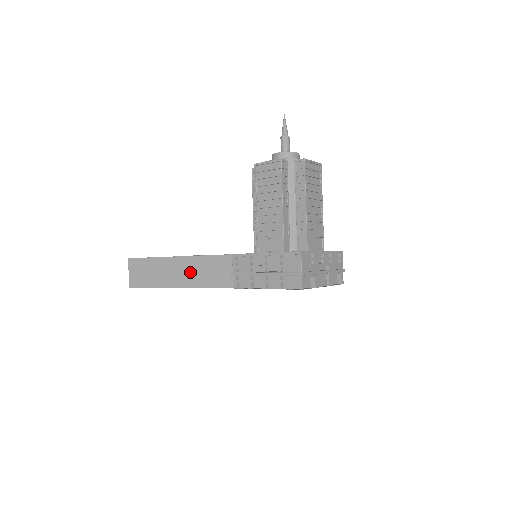
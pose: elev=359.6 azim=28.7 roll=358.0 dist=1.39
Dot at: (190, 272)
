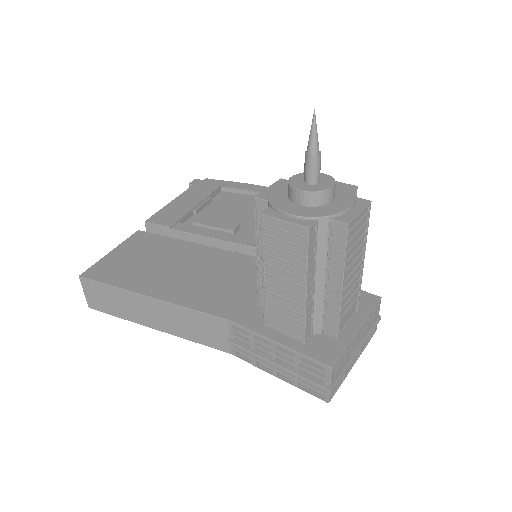
Dot at: (170, 319)
